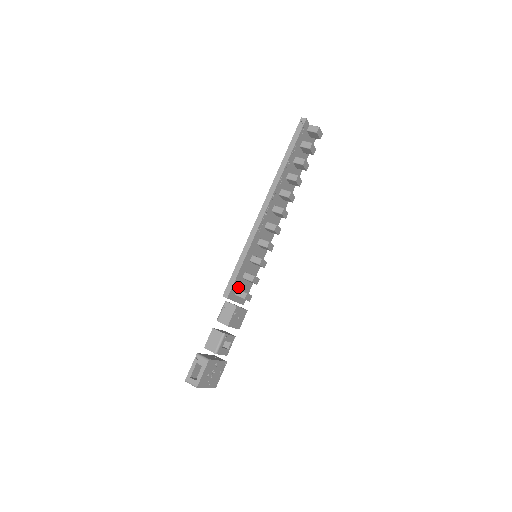
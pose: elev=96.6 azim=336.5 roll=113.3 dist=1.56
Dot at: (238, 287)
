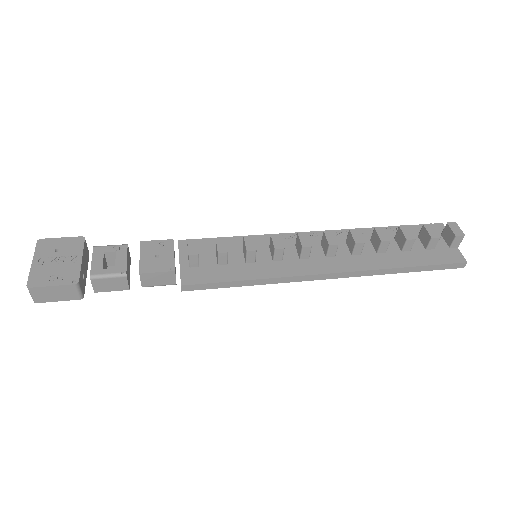
Dot at: (201, 252)
